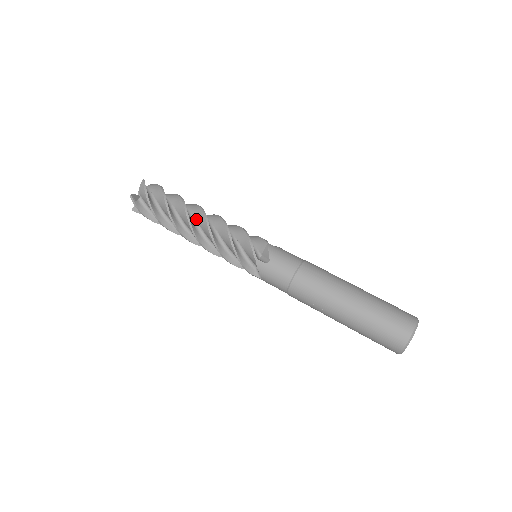
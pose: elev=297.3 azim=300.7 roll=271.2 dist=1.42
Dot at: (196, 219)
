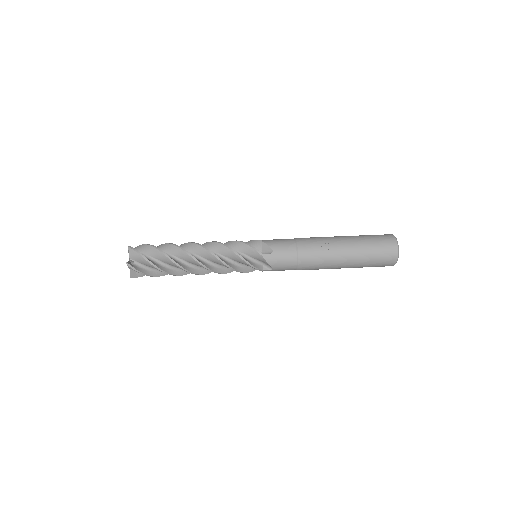
Dot at: occluded
